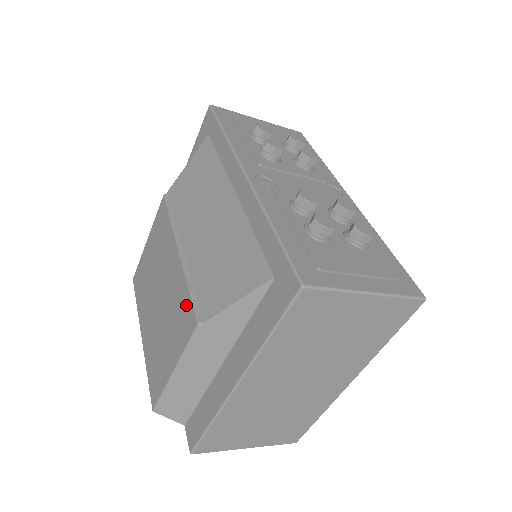
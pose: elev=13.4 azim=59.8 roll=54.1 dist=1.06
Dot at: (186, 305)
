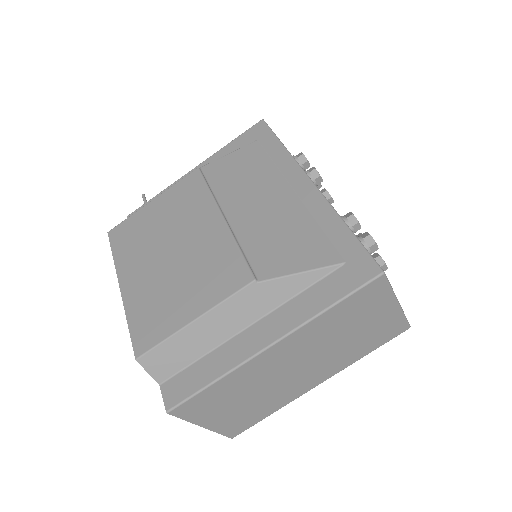
Dot at: (233, 263)
